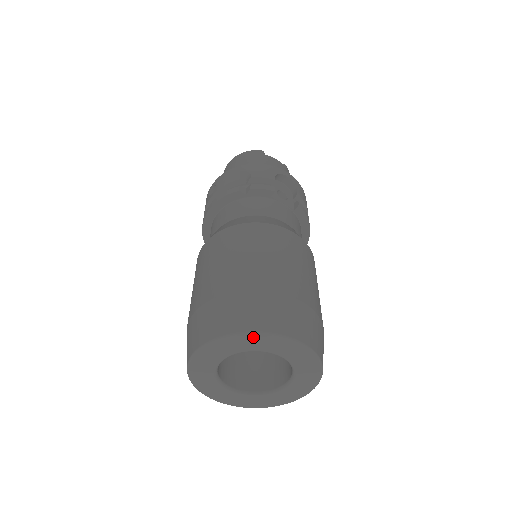
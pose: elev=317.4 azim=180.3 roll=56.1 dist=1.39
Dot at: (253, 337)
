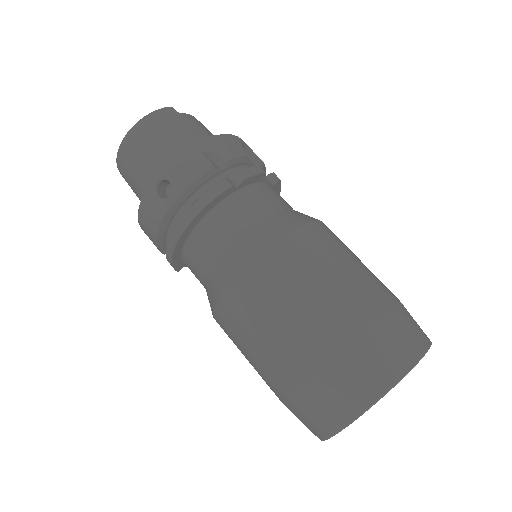
Dot at: (413, 366)
